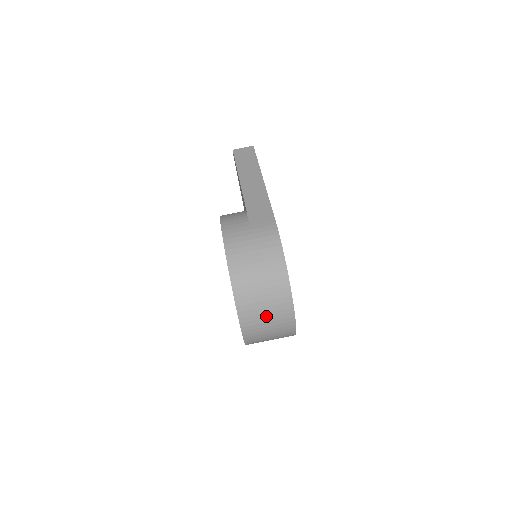
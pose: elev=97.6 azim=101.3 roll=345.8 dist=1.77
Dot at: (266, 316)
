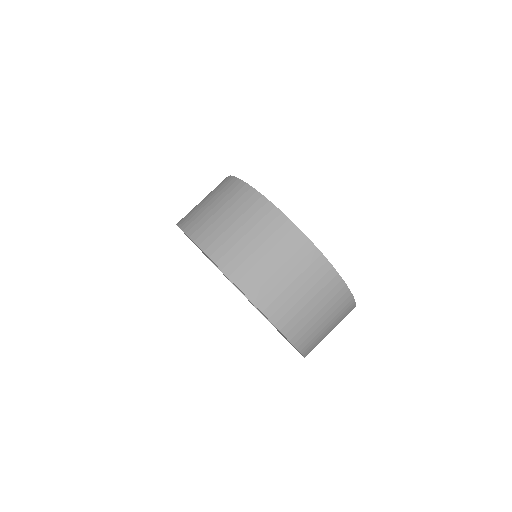
Dot at: (263, 253)
